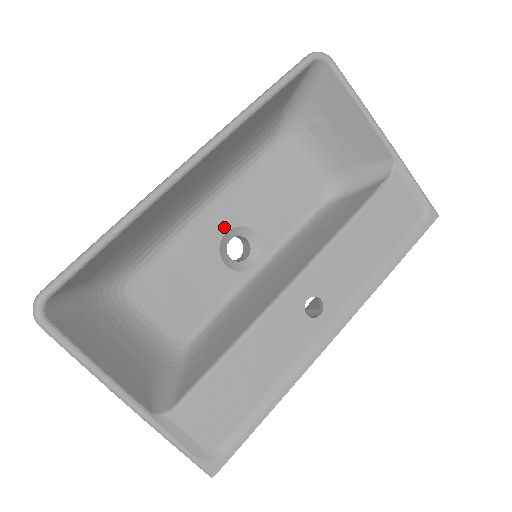
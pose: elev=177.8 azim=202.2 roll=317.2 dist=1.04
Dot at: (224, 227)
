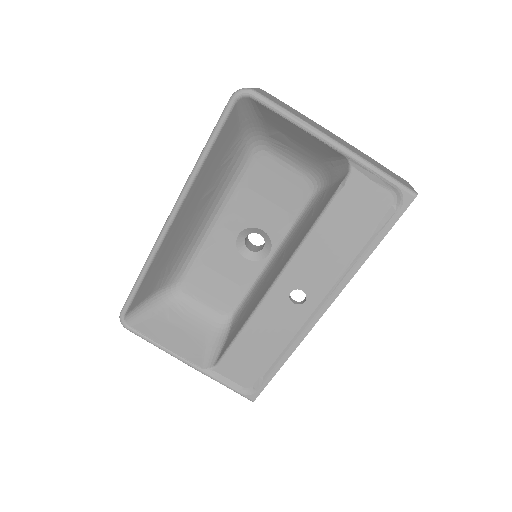
Dot at: (235, 232)
